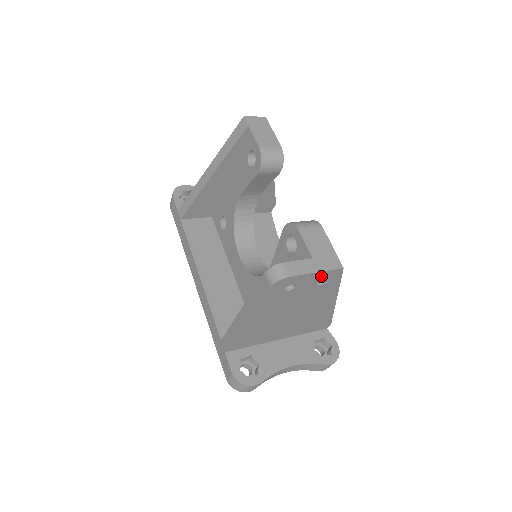
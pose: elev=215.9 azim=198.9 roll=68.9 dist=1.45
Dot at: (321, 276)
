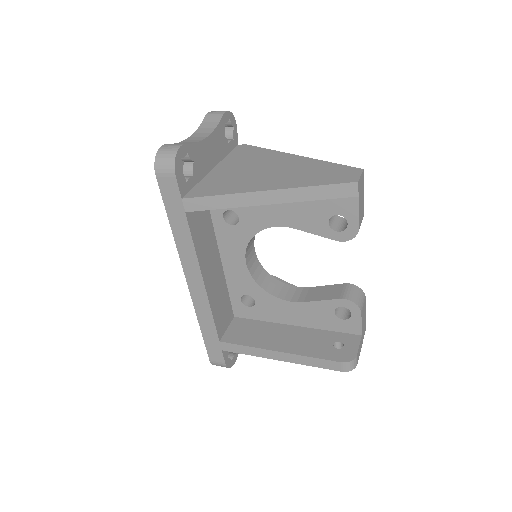
Dot at: occluded
